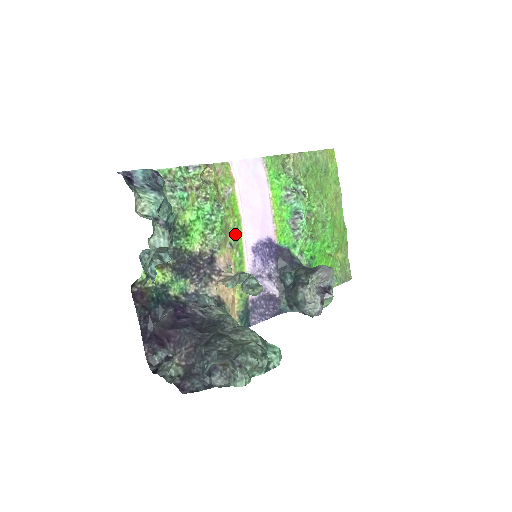
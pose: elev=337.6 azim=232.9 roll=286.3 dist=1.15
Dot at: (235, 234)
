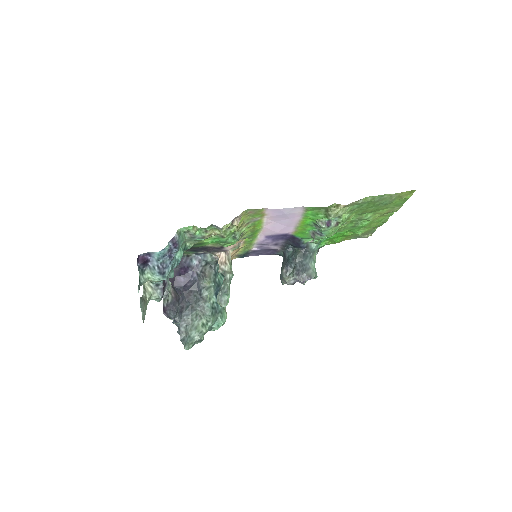
Dot at: (252, 233)
